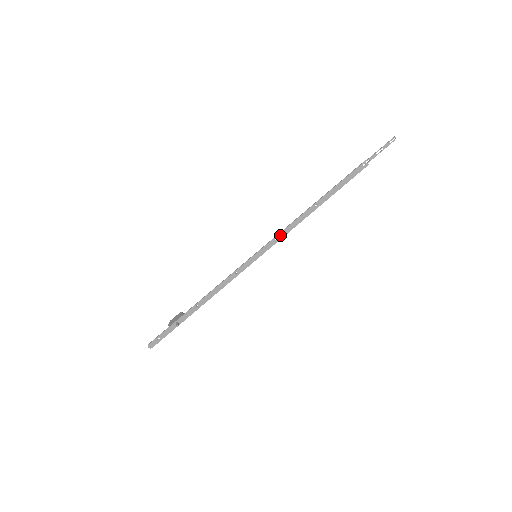
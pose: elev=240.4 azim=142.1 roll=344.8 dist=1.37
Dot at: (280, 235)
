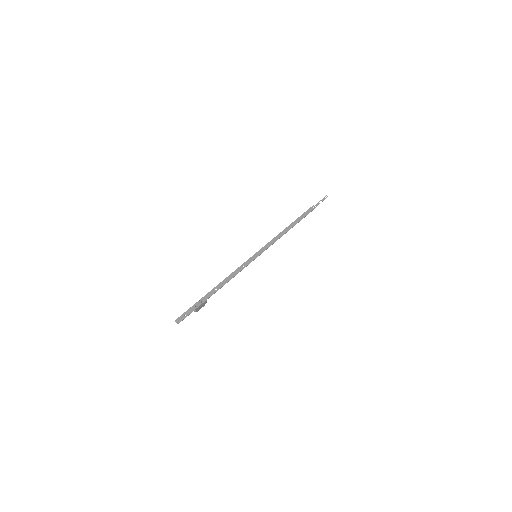
Dot at: (270, 243)
